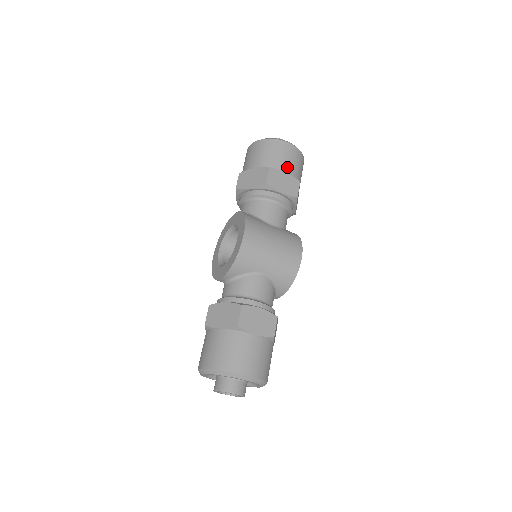
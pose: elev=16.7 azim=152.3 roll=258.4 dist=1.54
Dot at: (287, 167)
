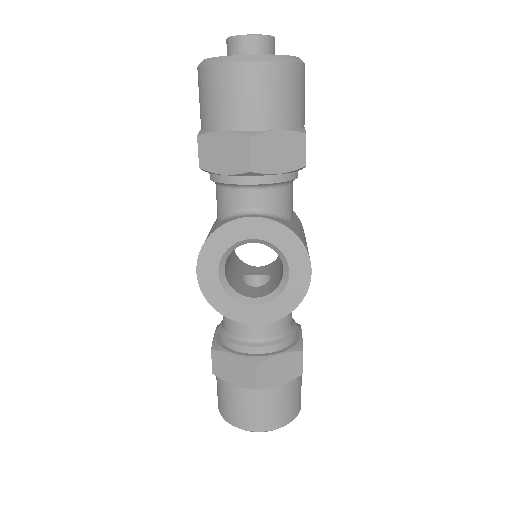
Dot at: (304, 116)
